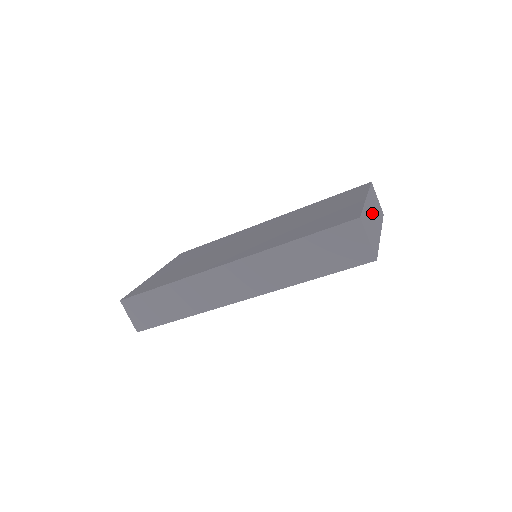
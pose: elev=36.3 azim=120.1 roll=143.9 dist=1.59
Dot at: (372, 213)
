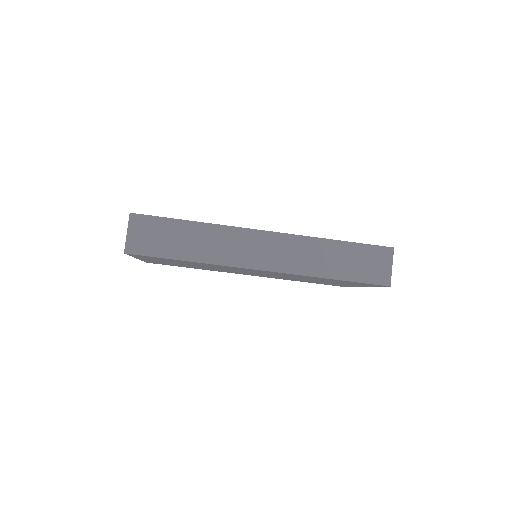
Dot at: occluded
